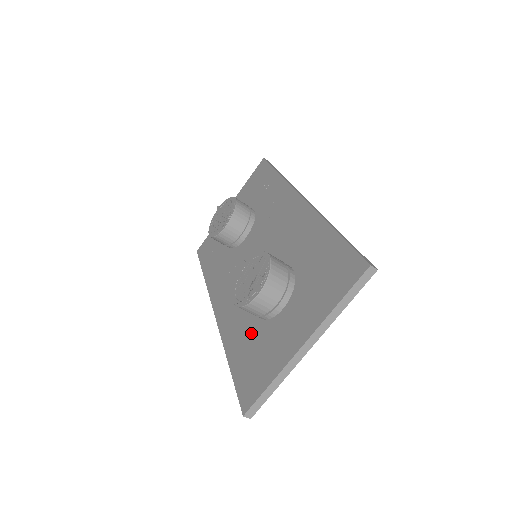
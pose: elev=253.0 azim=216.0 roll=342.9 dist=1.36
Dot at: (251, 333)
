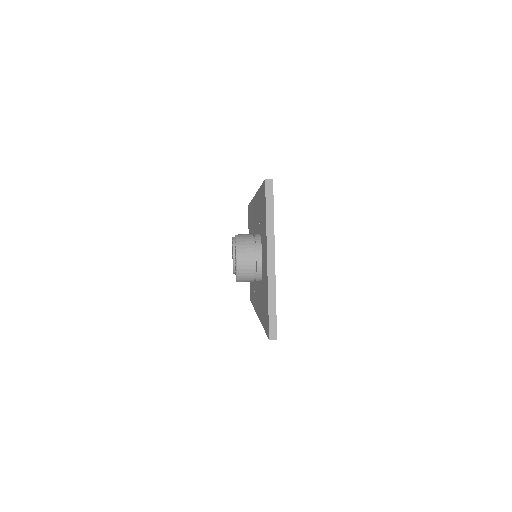
Dot at: (262, 295)
